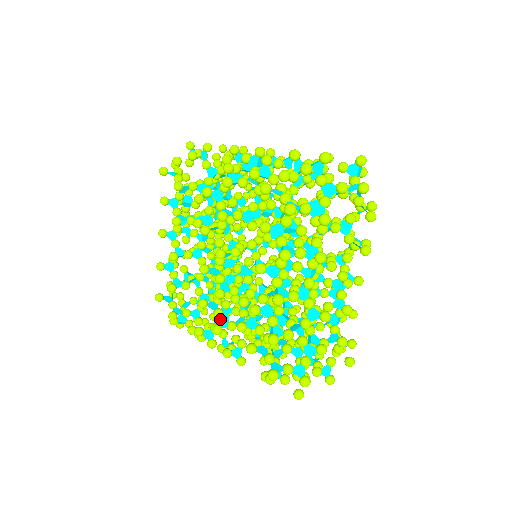
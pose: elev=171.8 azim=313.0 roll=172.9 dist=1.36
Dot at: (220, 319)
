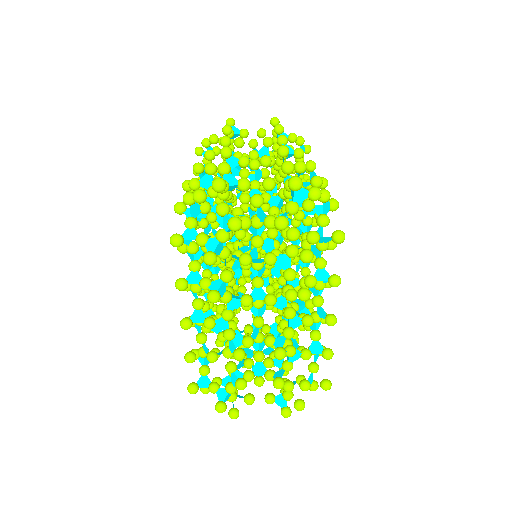
Dot at: (208, 311)
